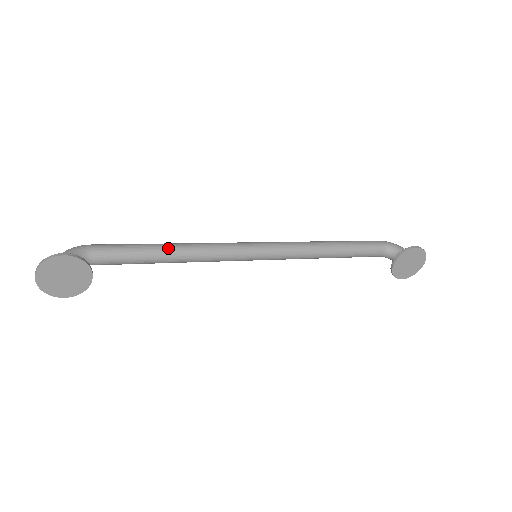
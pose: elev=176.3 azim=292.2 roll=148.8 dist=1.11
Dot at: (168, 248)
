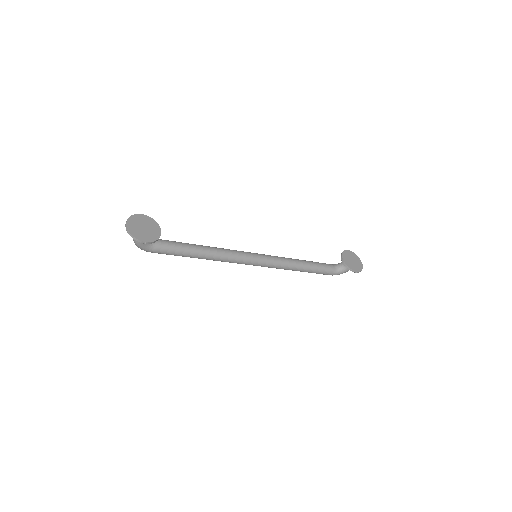
Dot at: (199, 245)
